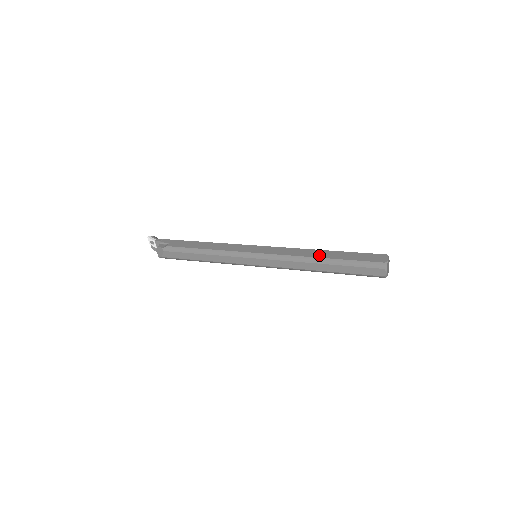
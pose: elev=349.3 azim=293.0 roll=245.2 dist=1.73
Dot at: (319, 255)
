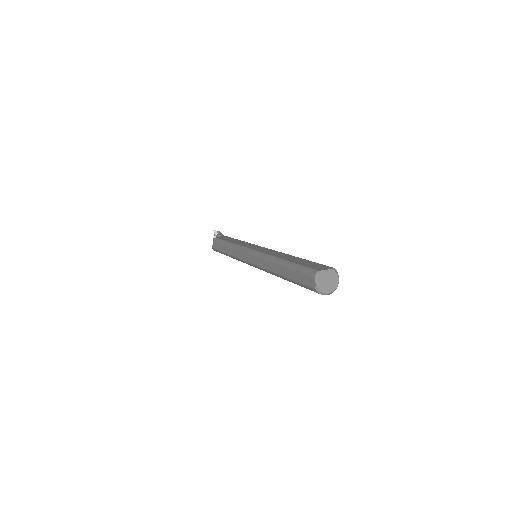
Dot at: (284, 257)
